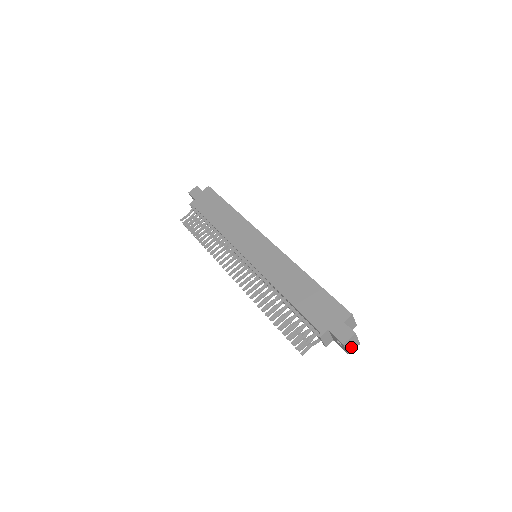
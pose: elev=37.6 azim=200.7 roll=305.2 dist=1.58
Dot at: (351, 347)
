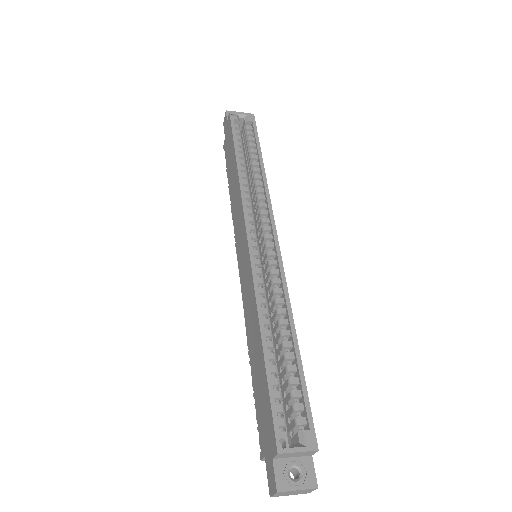
Dot at: (300, 492)
